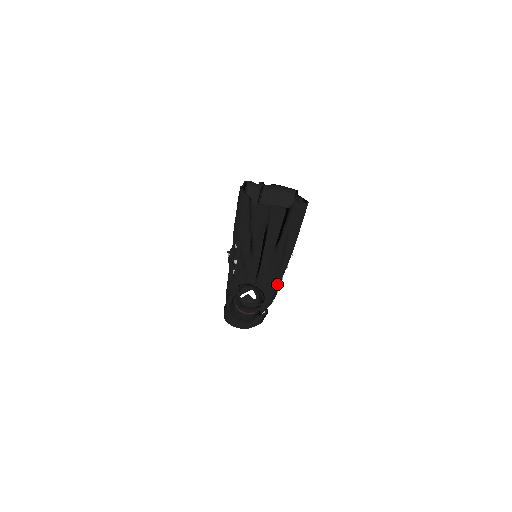
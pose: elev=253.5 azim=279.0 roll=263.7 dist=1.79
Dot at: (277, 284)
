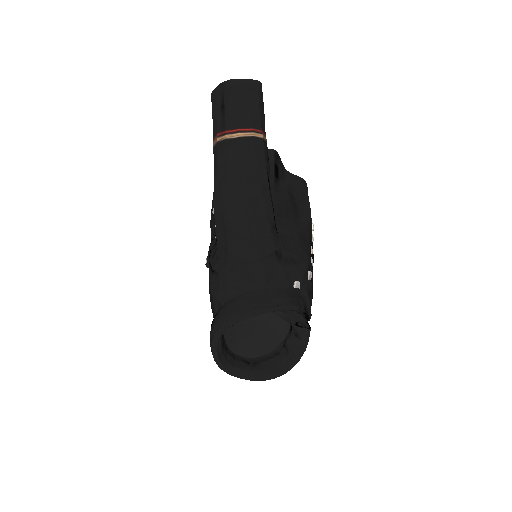
Dot at: (303, 239)
